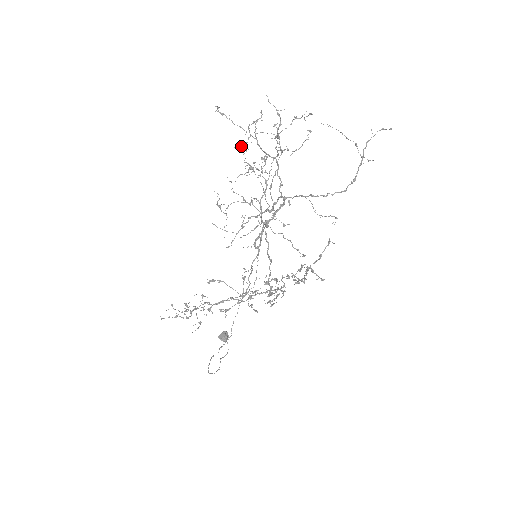
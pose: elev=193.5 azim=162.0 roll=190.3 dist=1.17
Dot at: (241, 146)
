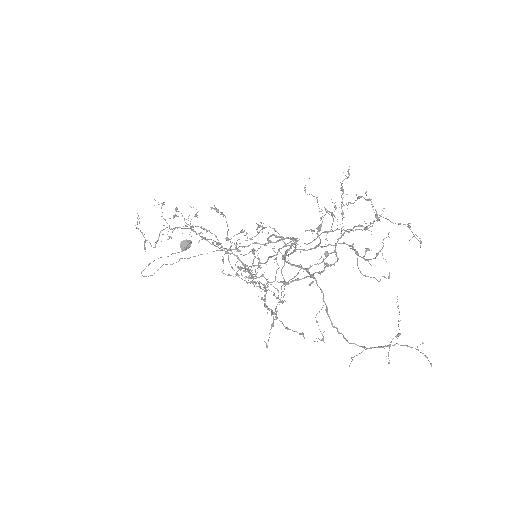
Dot at: occluded
